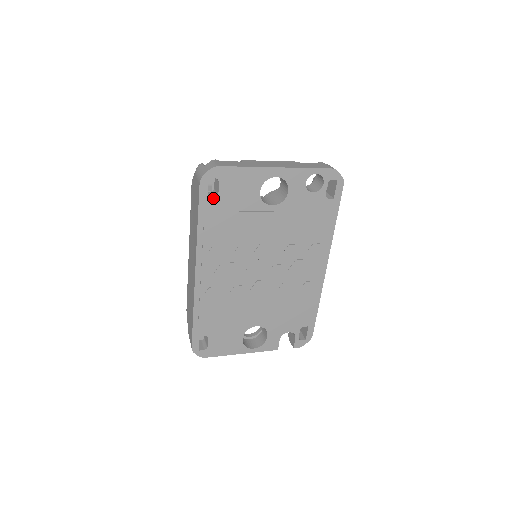
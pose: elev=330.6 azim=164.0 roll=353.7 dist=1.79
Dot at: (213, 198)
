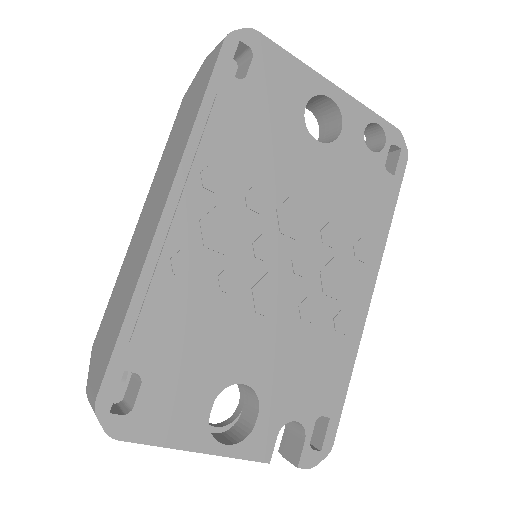
Dot at: (236, 78)
